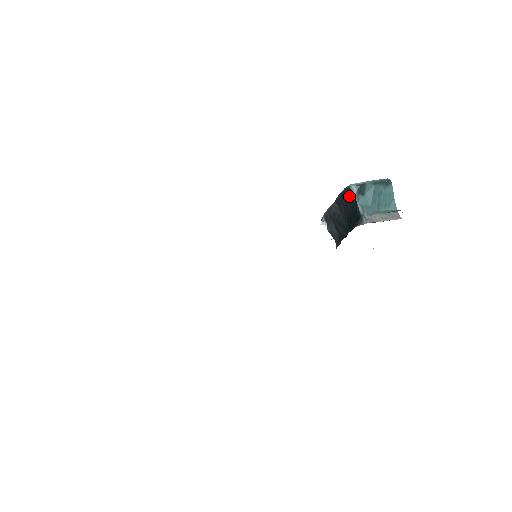
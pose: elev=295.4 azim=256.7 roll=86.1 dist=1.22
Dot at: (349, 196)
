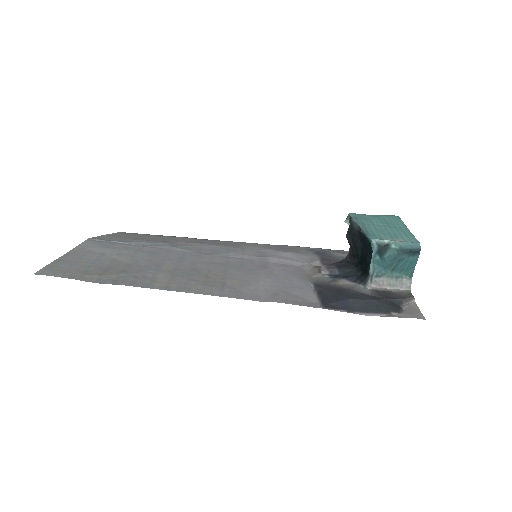
Dot at: (369, 246)
